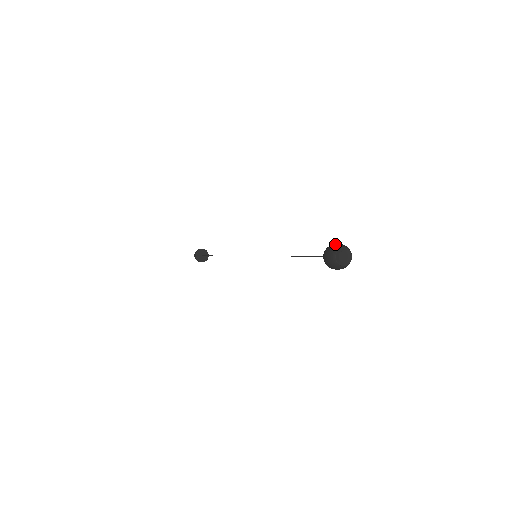
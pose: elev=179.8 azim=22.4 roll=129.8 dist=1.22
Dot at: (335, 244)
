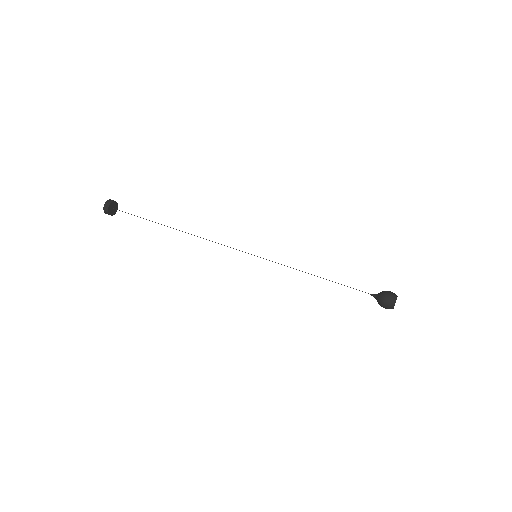
Dot at: (389, 301)
